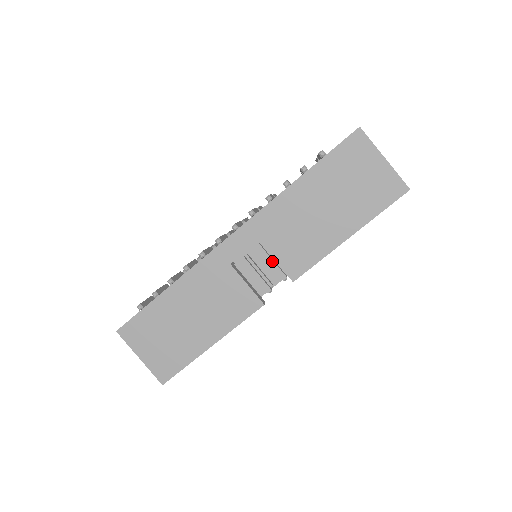
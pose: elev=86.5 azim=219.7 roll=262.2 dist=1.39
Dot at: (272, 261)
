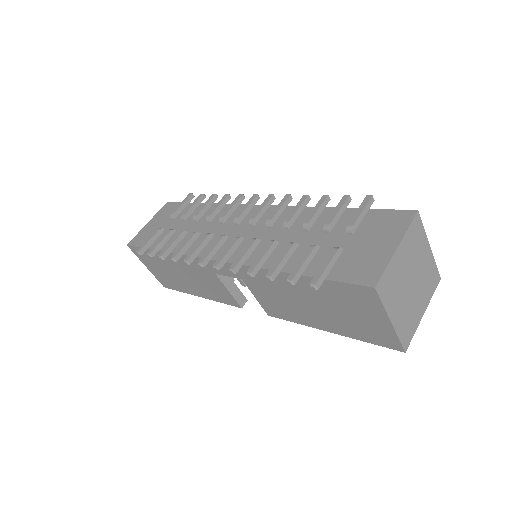
Dot at: occluded
